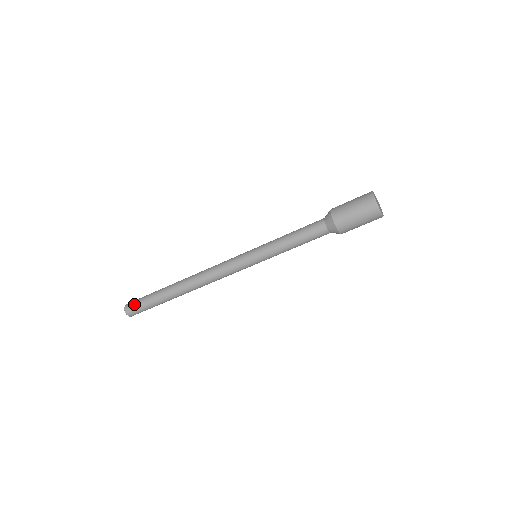
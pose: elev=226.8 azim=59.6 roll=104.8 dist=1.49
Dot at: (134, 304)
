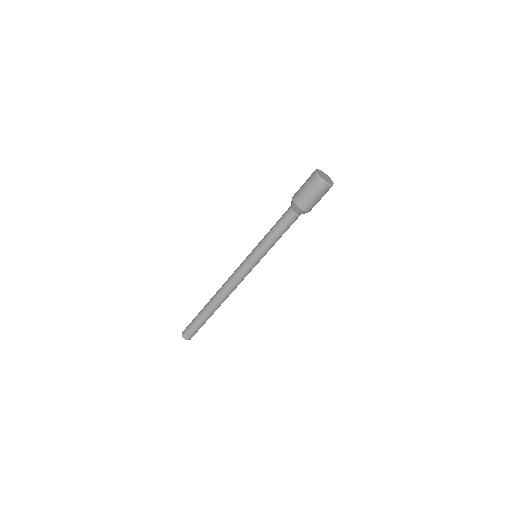
Dot at: (187, 326)
